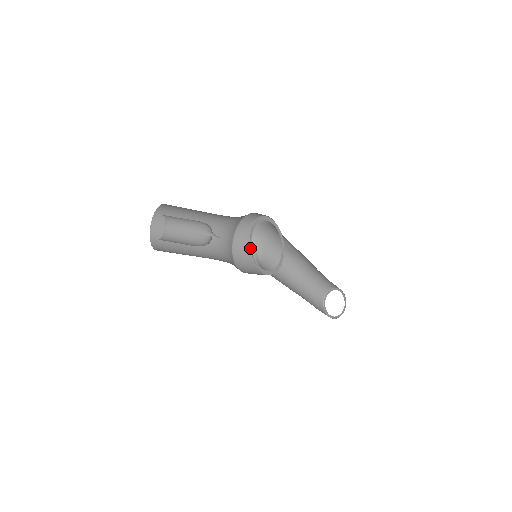
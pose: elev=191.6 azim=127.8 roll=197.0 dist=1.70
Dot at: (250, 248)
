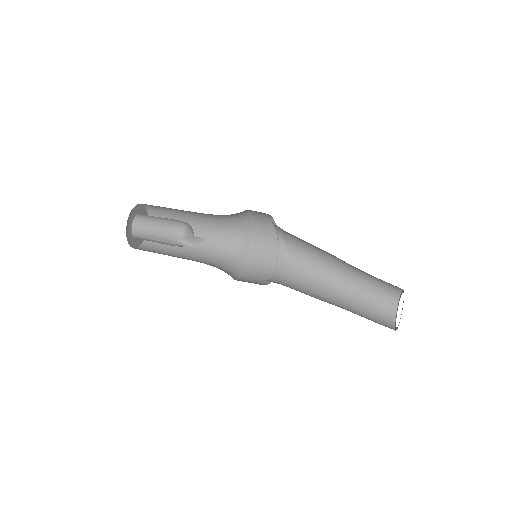
Dot at: occluded
